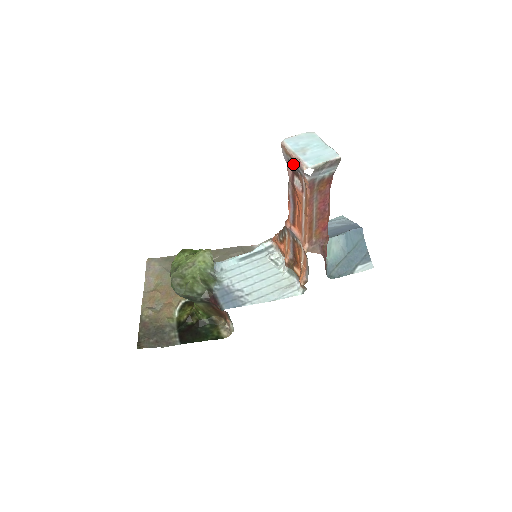
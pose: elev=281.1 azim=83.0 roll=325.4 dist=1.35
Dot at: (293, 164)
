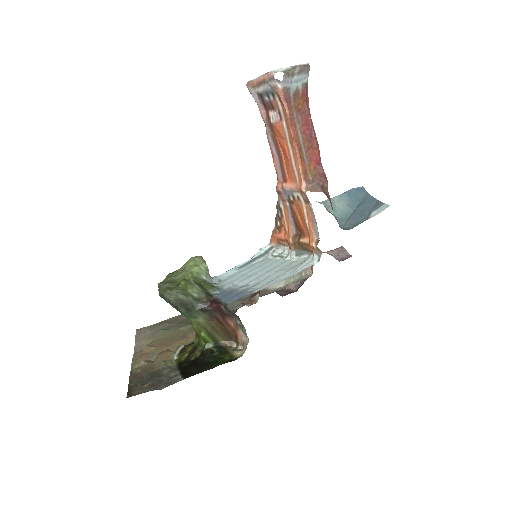
Dot at: (263, 92)
